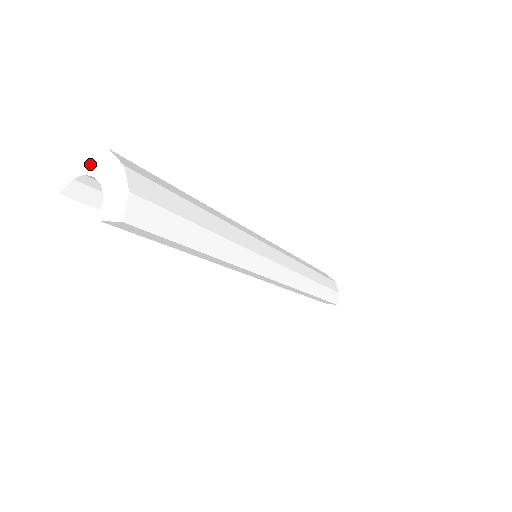
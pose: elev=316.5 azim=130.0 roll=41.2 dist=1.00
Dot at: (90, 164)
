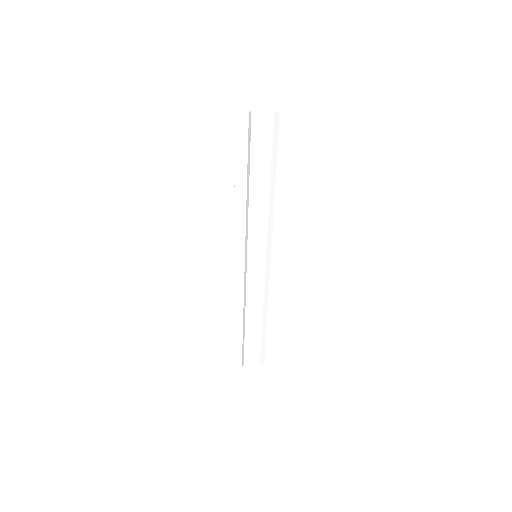
Dot at: (255, 108)
